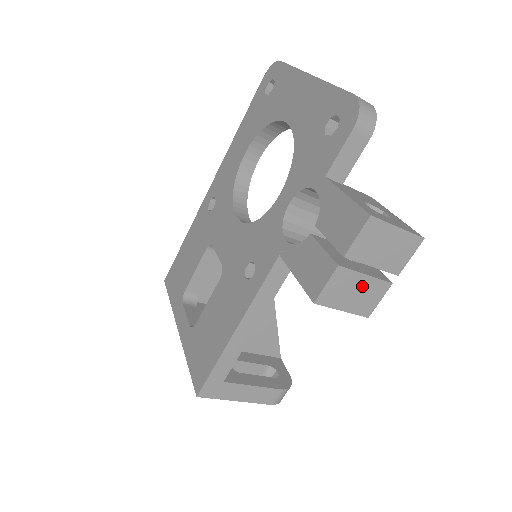
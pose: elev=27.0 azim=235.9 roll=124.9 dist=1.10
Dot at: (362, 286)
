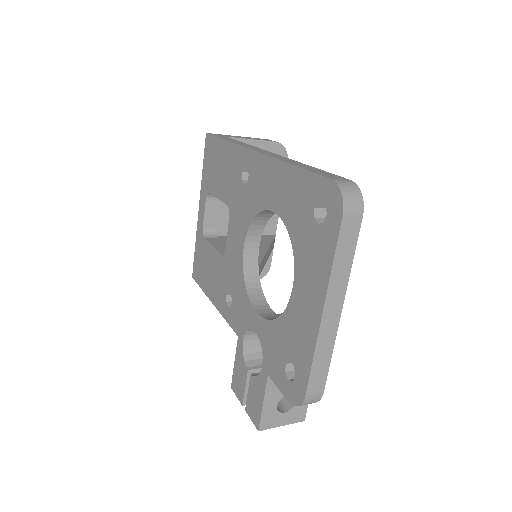
Dot at: occluded
